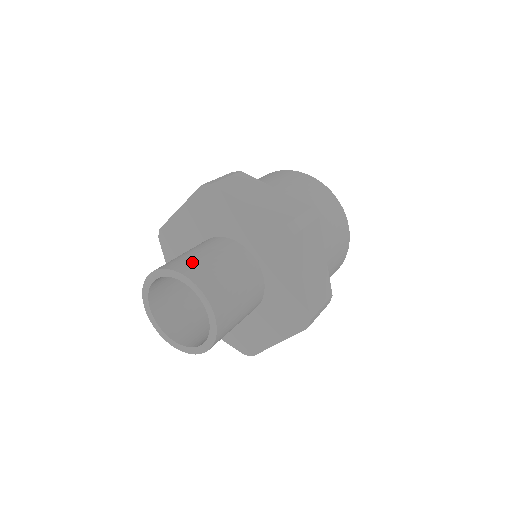
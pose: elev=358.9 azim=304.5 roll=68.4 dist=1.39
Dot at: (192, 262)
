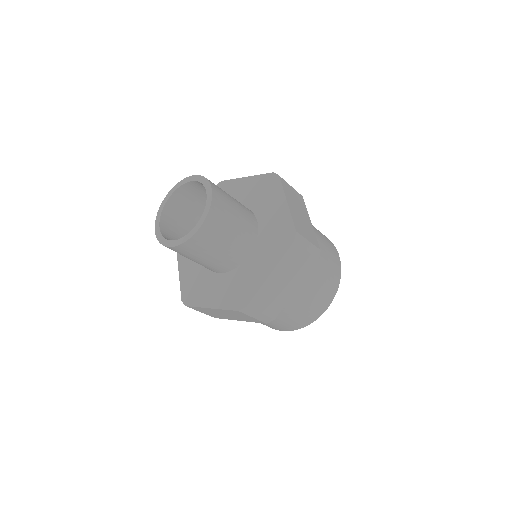
Dot at: occluded
